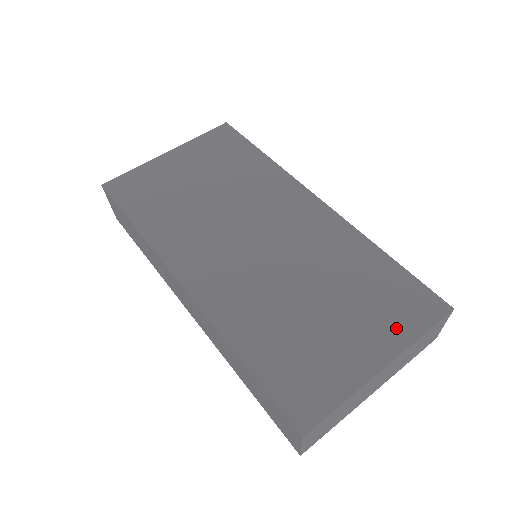
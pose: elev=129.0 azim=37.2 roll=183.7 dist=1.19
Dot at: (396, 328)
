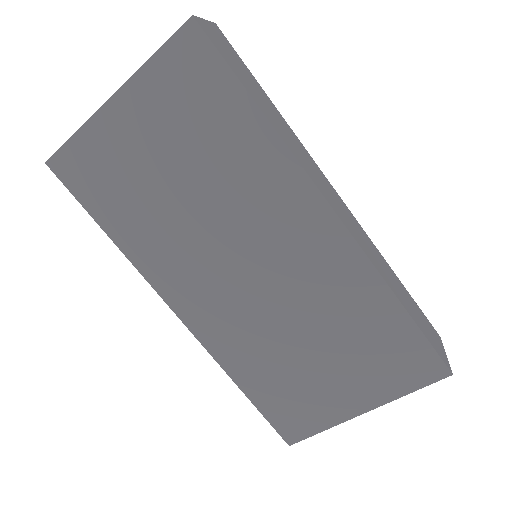
Dot at: (386, 384)
